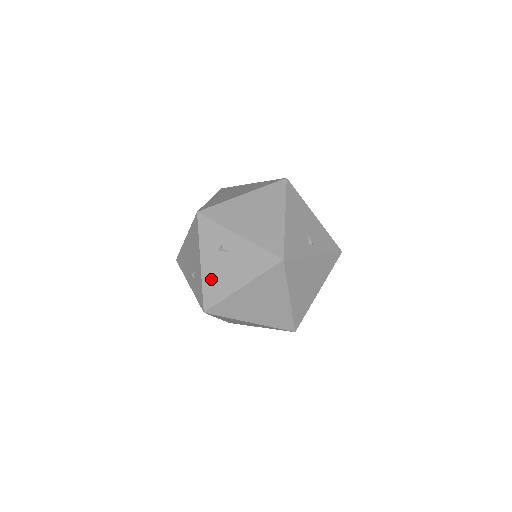
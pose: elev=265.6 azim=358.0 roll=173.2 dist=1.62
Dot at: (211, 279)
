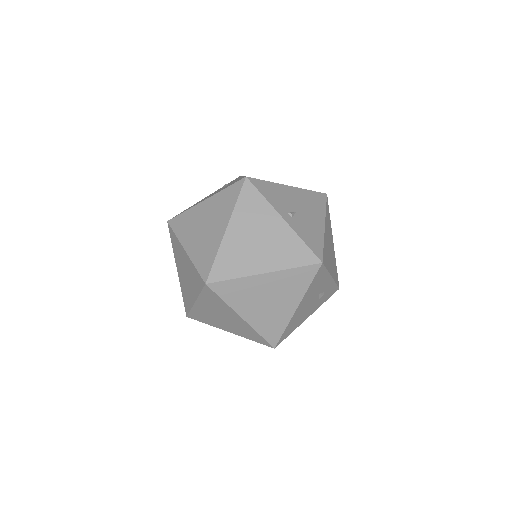
Dot at: occluded
